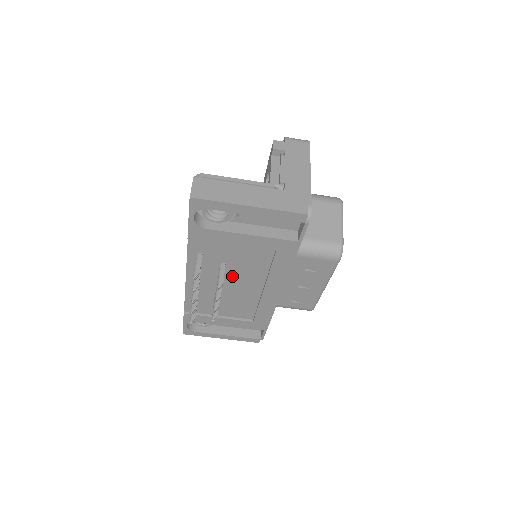
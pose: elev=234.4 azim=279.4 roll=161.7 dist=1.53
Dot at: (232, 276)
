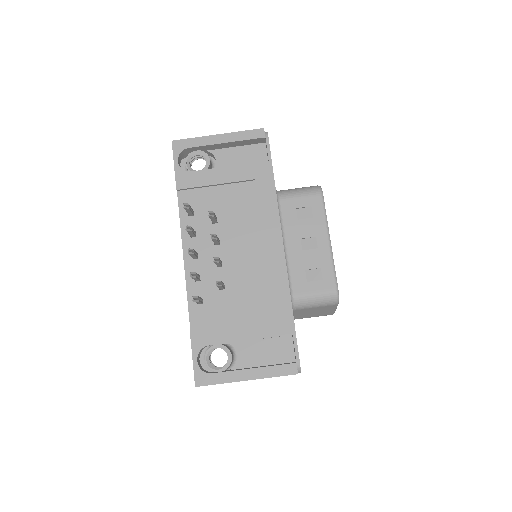
Dot at: (228, 237)
